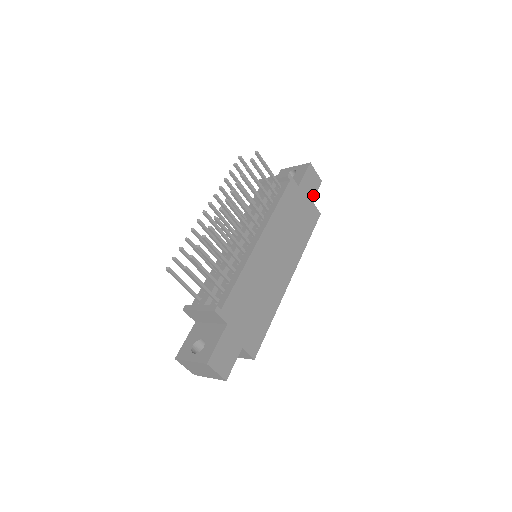
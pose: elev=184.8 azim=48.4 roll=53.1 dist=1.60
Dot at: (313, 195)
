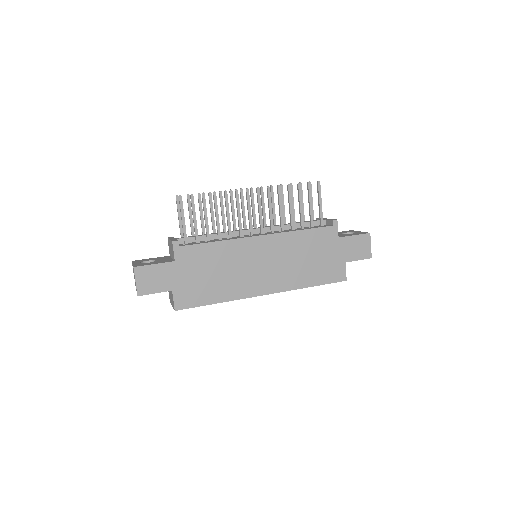
Dot at: (351, 259)
